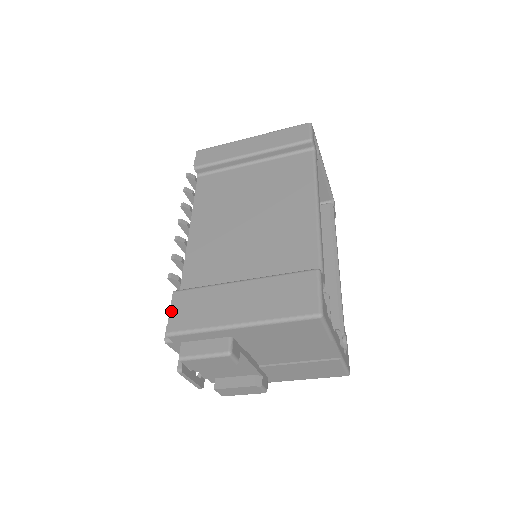
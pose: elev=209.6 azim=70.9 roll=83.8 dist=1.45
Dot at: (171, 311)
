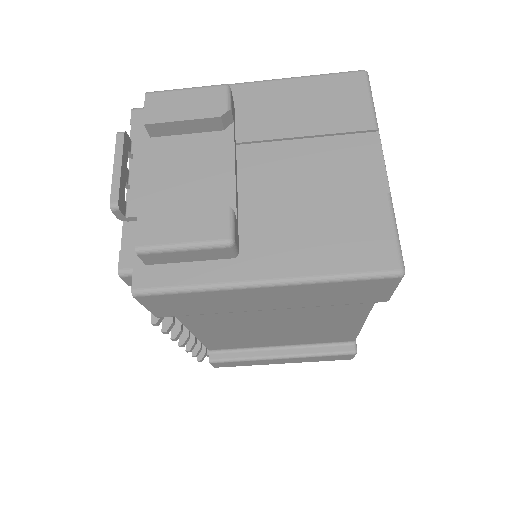
Dot at: occluded
